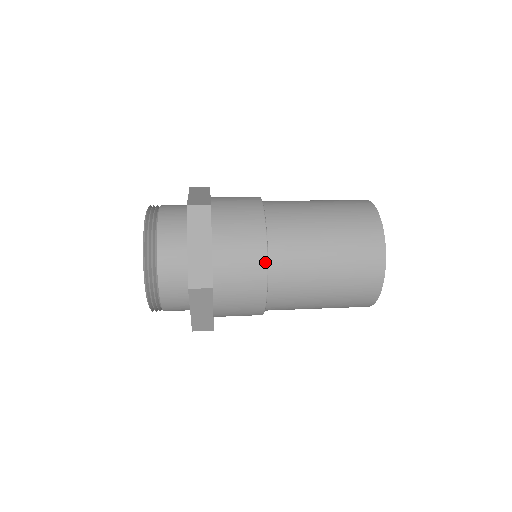
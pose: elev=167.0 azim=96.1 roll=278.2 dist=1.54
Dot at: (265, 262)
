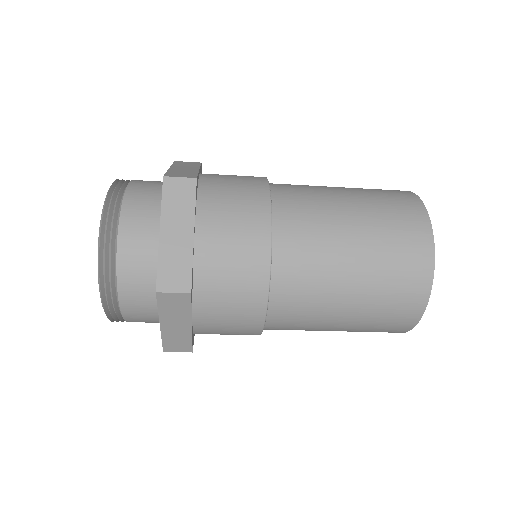
Dot at: (267, 262)
